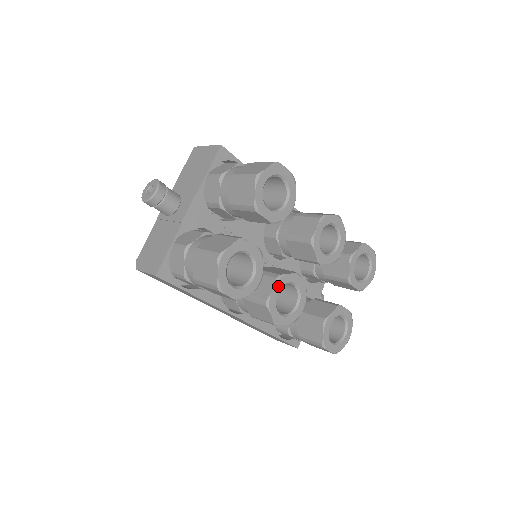
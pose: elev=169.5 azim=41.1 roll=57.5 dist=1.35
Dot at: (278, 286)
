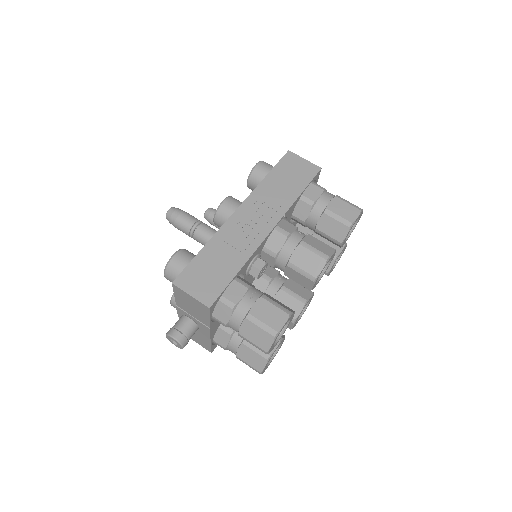
Dot at: (295, 322)
